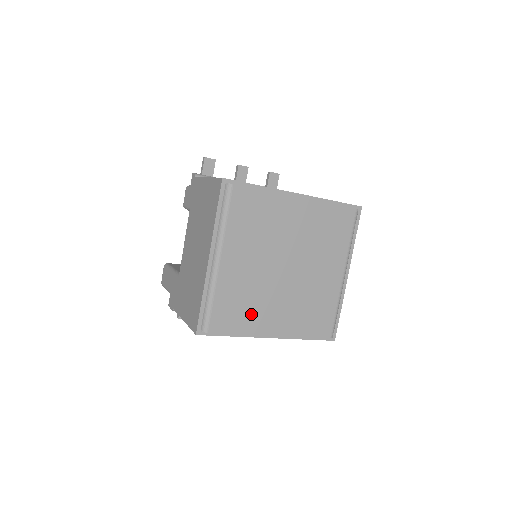
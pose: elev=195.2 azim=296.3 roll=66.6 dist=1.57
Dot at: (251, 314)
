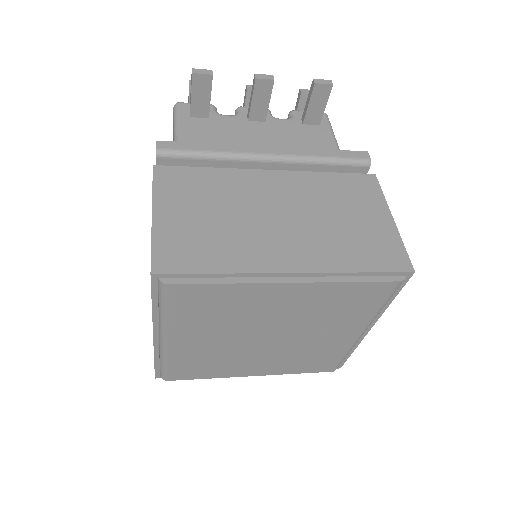
Dot at: (221, 368)
